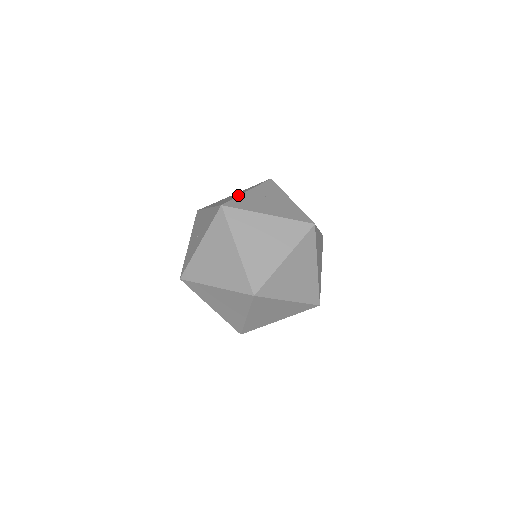
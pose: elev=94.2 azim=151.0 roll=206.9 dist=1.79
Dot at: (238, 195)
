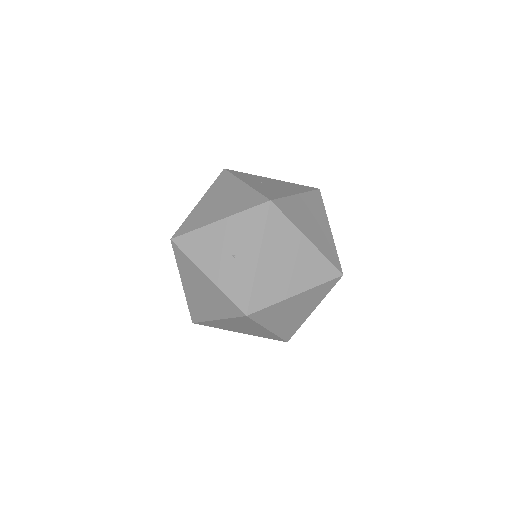
Dot at: (249, 189)
